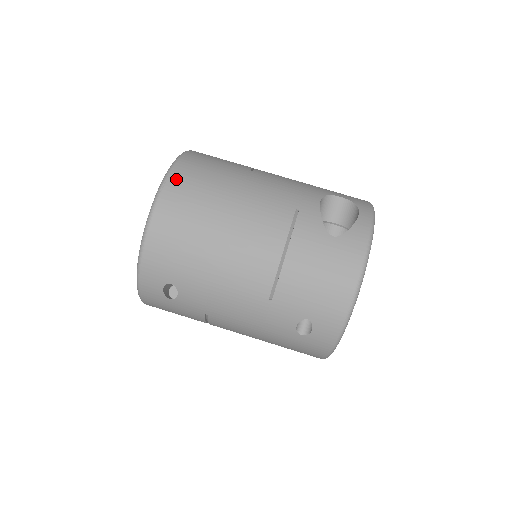
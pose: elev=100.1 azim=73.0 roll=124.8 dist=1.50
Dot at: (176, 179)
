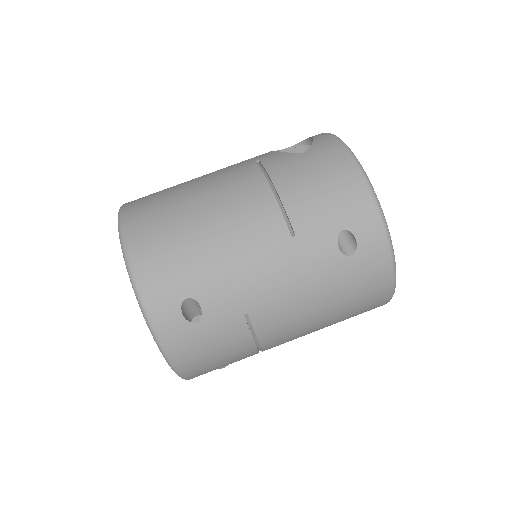
Dot at: (130, 208)
